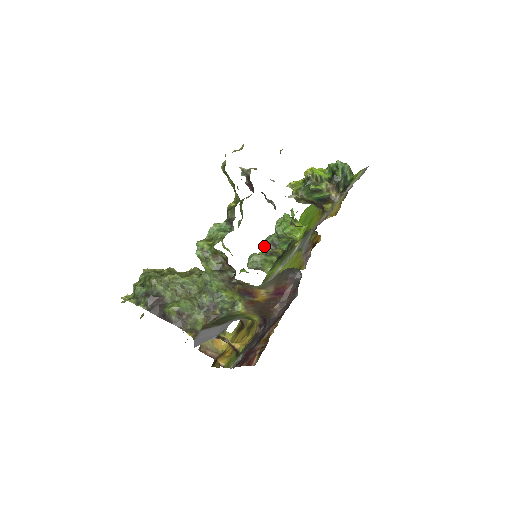
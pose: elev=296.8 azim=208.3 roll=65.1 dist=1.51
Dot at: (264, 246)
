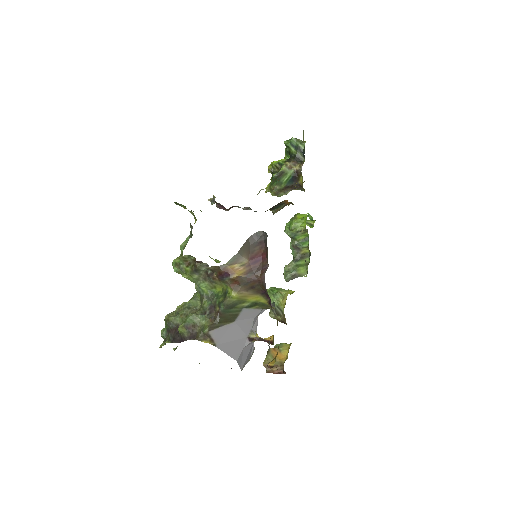
Dot at: occluded
